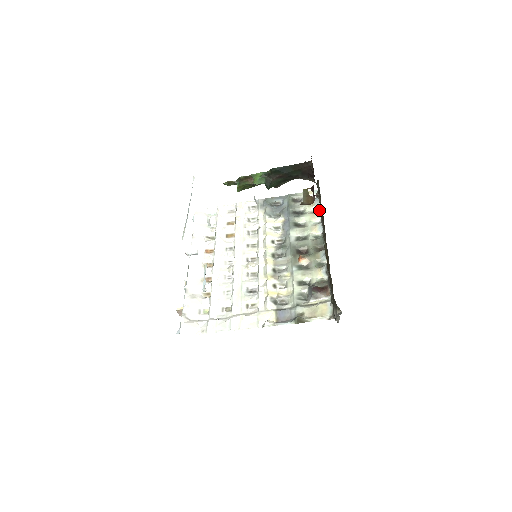
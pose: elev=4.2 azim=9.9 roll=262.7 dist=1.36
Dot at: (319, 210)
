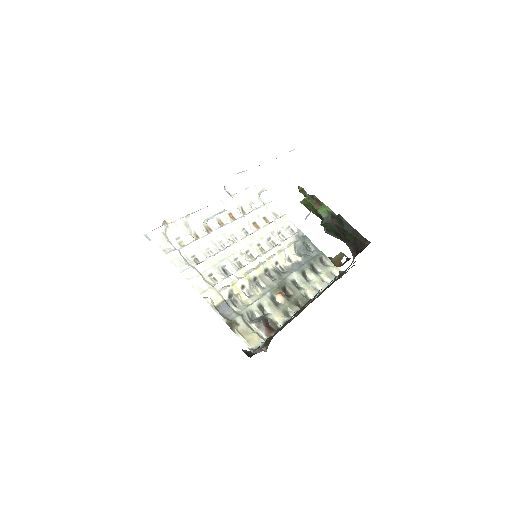
Dot at: (329, 284)
